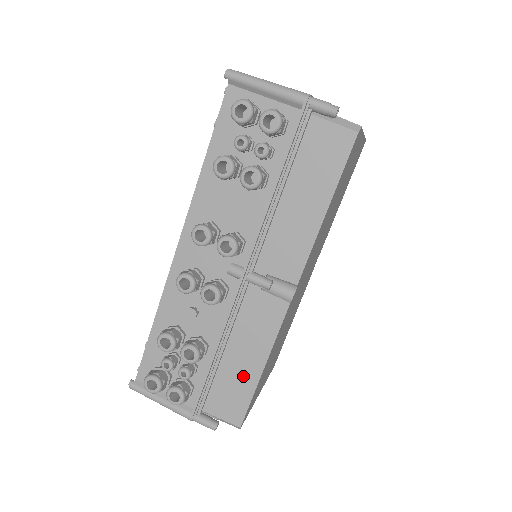
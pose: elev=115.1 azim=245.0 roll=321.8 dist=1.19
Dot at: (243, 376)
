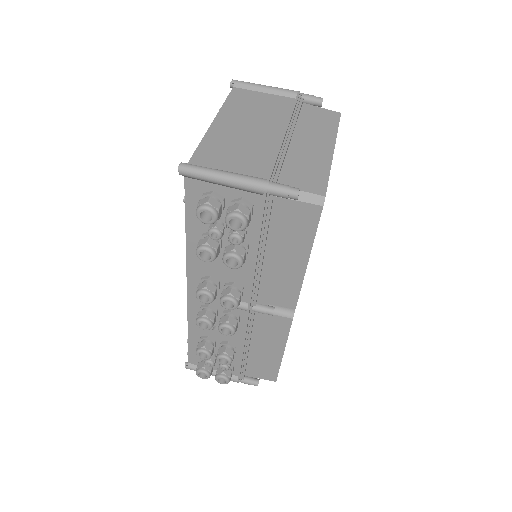
Dot at: (269, 358)
